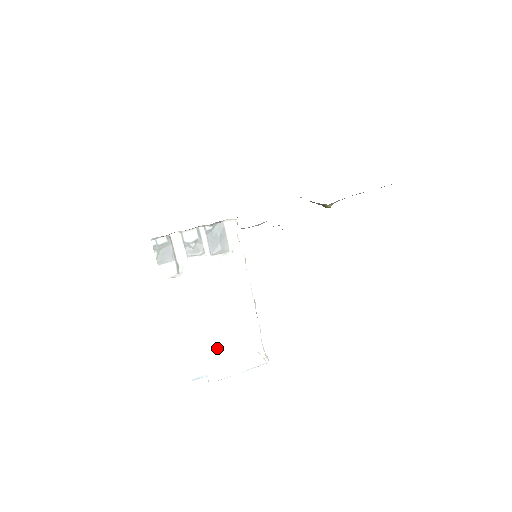
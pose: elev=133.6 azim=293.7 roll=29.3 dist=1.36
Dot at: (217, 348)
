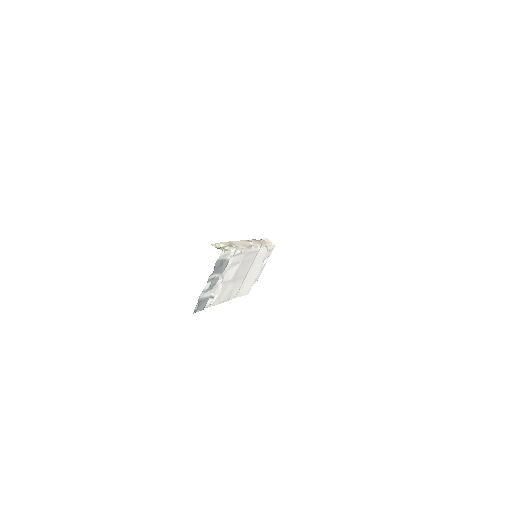
Dot at: (250, 276)
